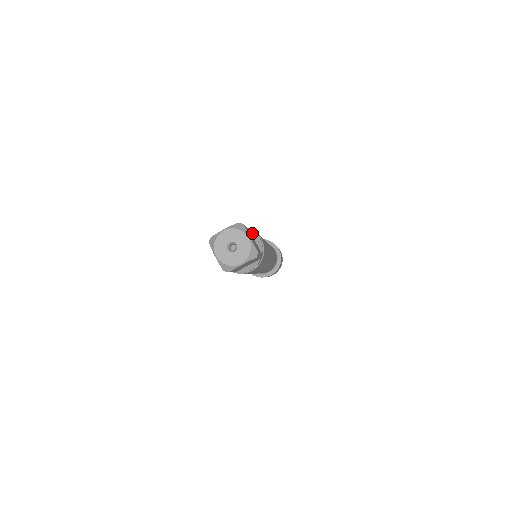
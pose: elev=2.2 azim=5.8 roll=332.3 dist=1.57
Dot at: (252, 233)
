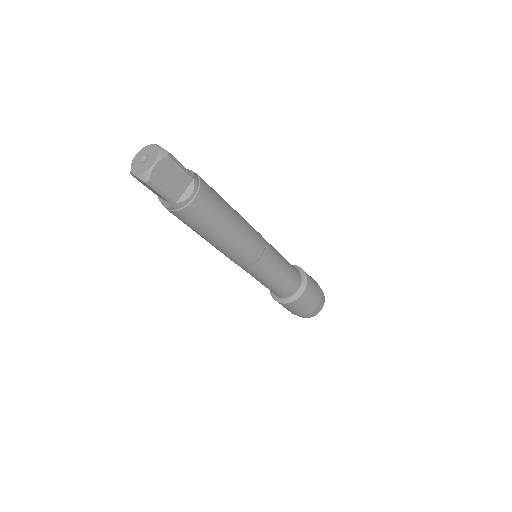
Dot at: occluded
